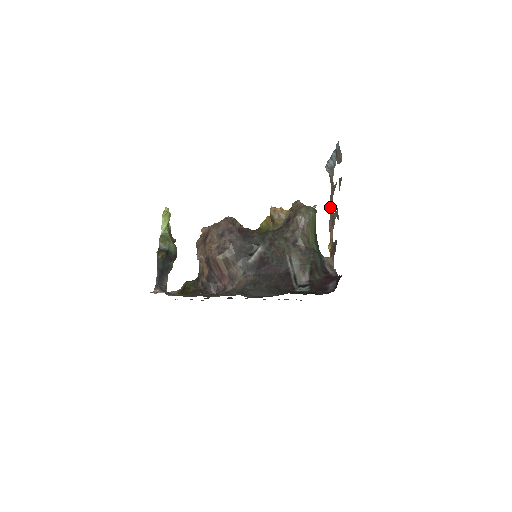
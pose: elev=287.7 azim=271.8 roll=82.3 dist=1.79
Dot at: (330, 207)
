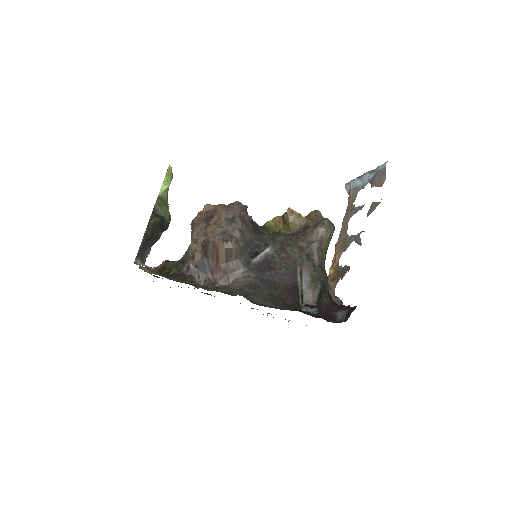
Dot at: (341, 228)
